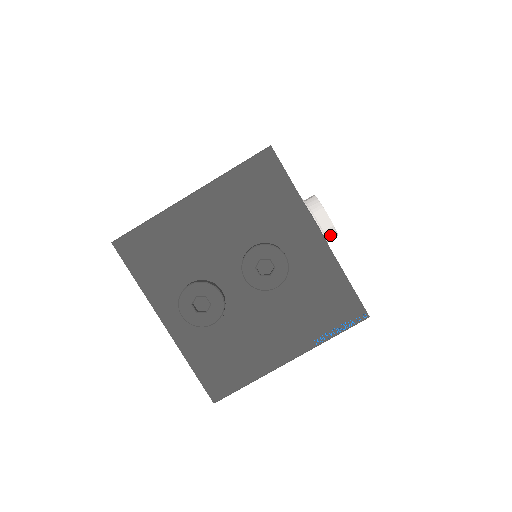
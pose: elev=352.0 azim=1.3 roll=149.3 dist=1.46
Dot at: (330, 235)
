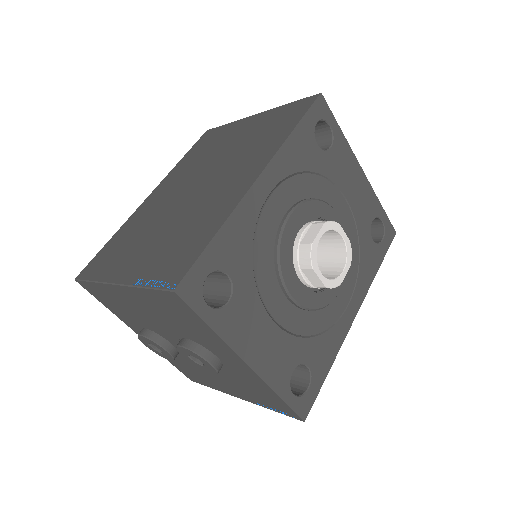
Dot at: occluded
